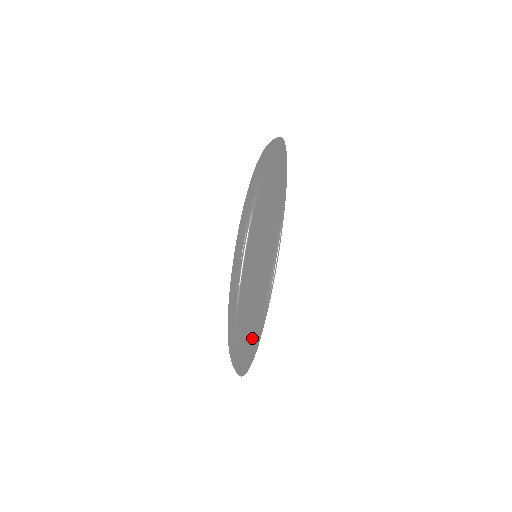
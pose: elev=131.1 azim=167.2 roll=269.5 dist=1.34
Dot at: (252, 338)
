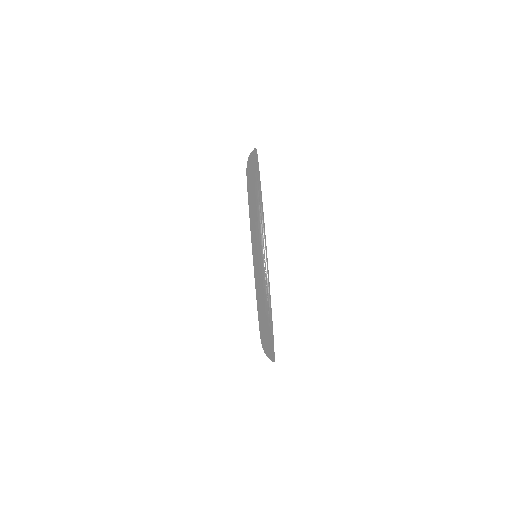
Dot at: occluded
